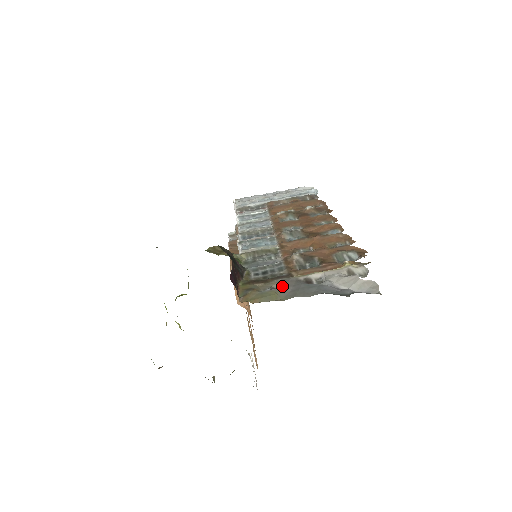
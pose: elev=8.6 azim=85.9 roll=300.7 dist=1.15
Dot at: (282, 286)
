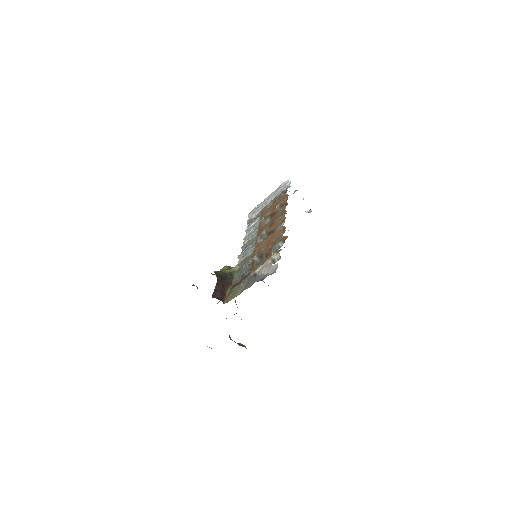
Dot at: (243, 284)
